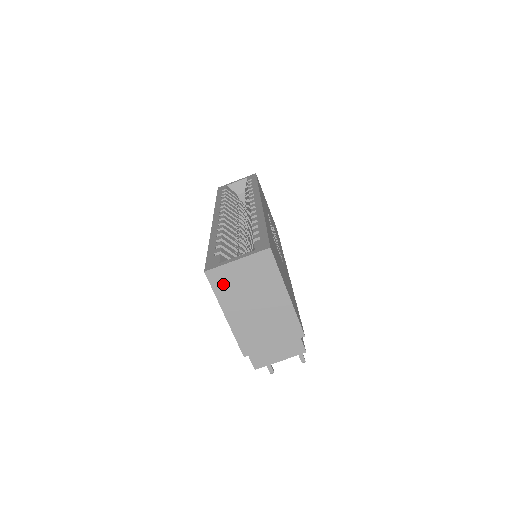
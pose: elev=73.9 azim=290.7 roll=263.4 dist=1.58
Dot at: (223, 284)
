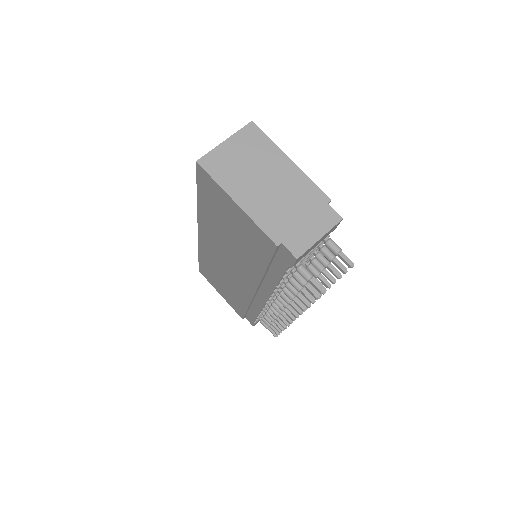
Dot at: (220, 169)
